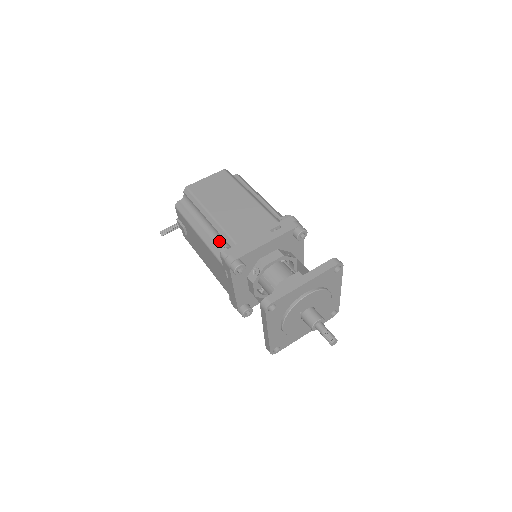
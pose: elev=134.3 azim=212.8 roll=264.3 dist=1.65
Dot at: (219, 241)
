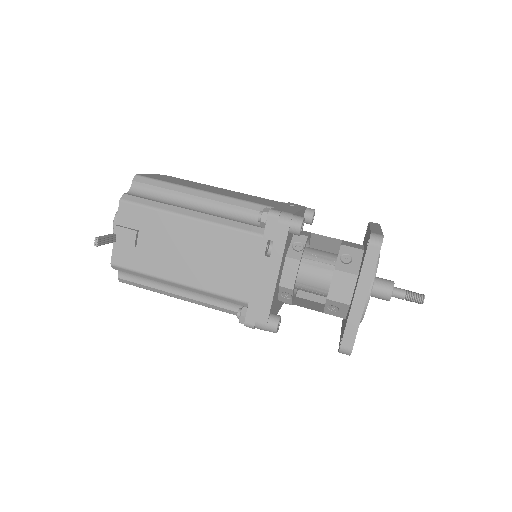
Dot at: (235, 216)
